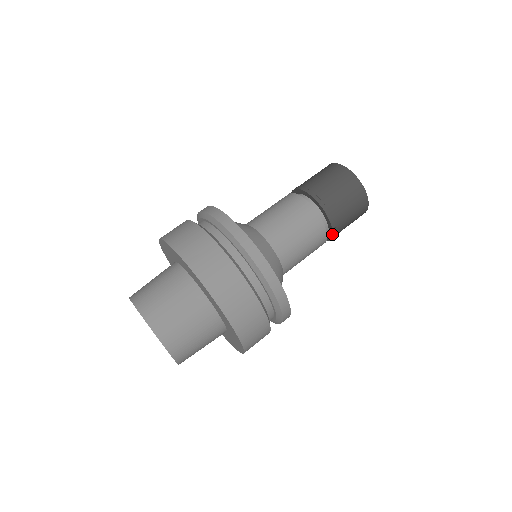
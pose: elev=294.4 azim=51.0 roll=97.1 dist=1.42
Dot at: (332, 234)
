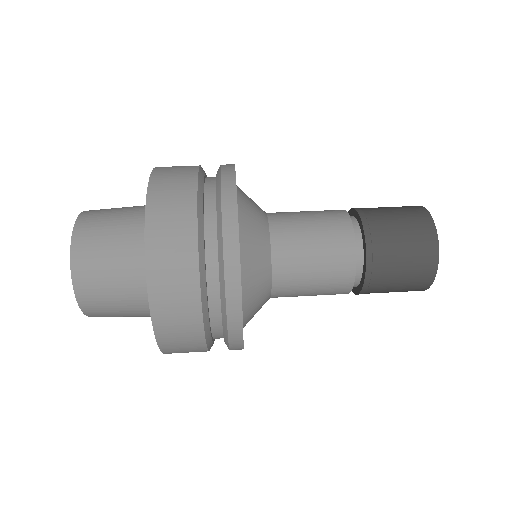
Dot at: (360, 291)
